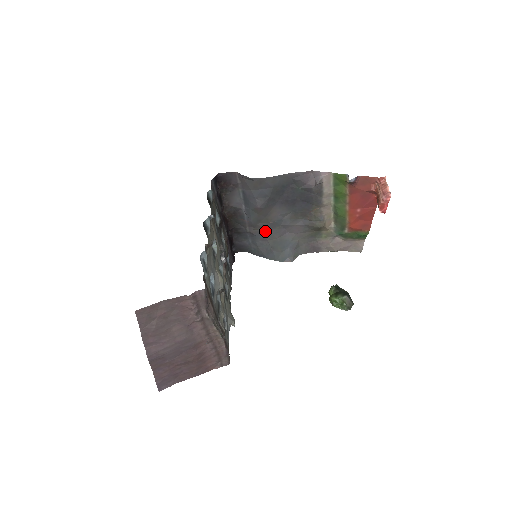
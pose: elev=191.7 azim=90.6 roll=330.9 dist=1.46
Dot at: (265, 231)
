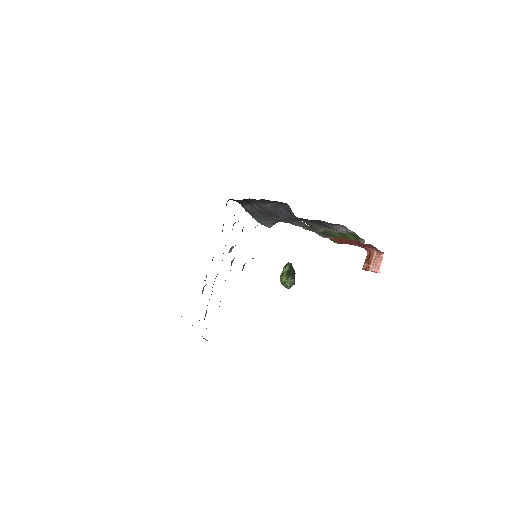
Dot at: (269, 215)
